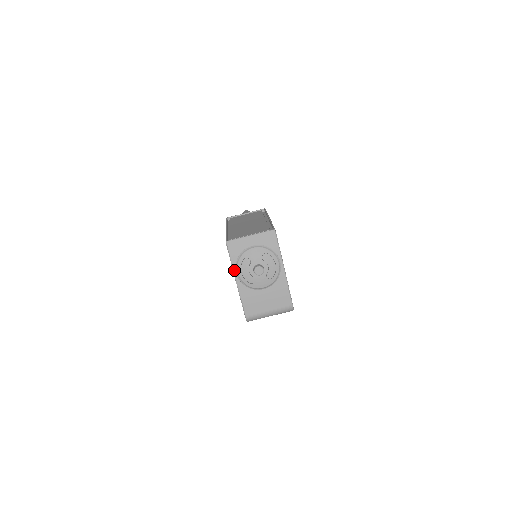
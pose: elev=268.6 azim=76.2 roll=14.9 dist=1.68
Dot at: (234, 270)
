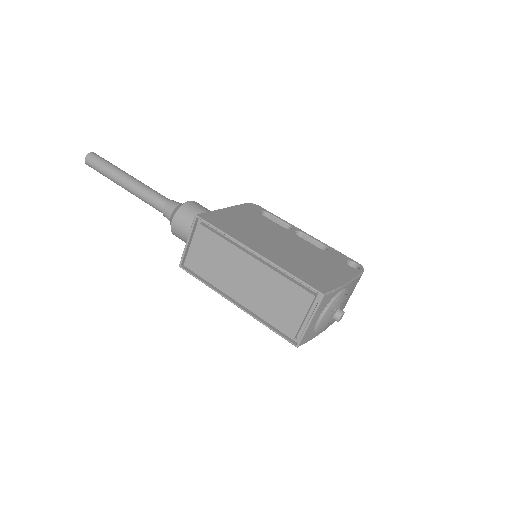
Dot at: occluded
